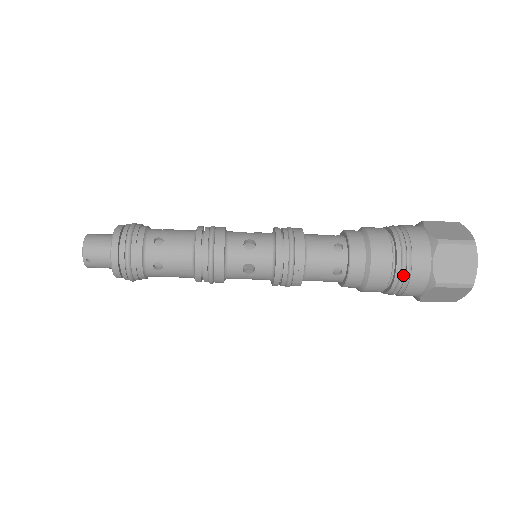
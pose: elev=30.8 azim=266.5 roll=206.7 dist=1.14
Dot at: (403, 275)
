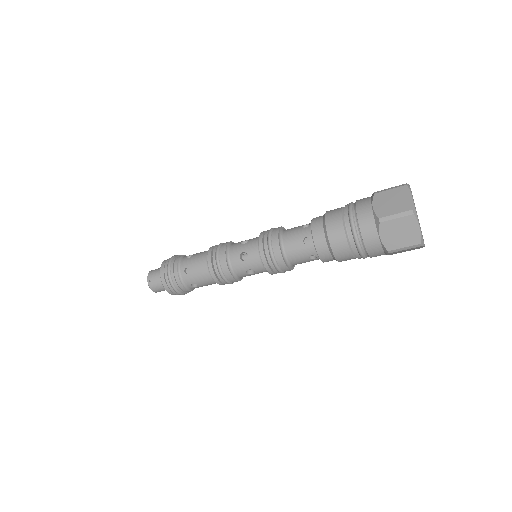
Dot at: (352, 223)
